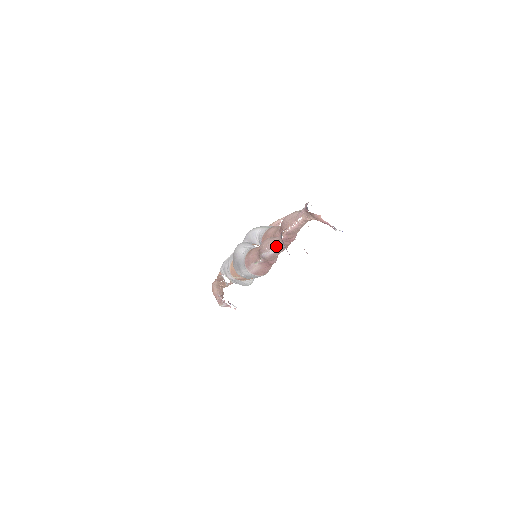
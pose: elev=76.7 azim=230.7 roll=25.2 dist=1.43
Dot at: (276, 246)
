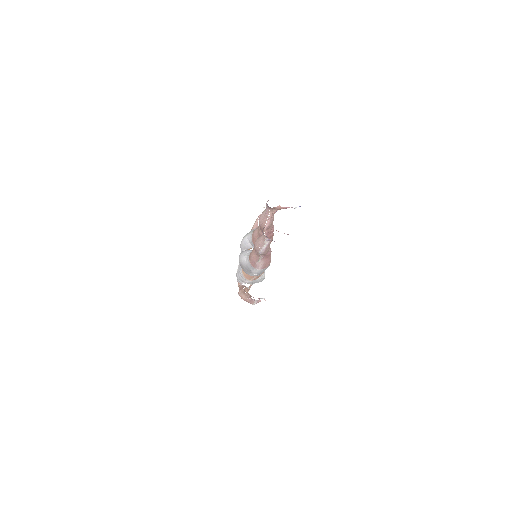
Dot at: (264, 242)
